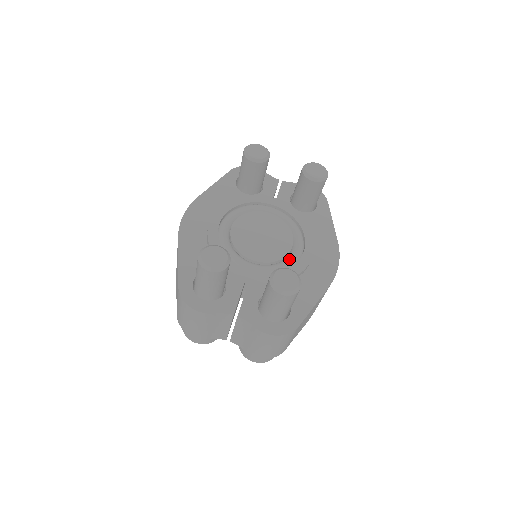
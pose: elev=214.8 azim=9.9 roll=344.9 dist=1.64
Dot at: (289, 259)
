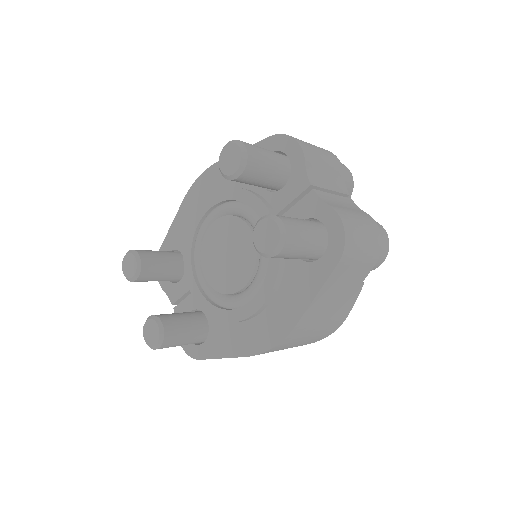
Dot at: (228, 300)
